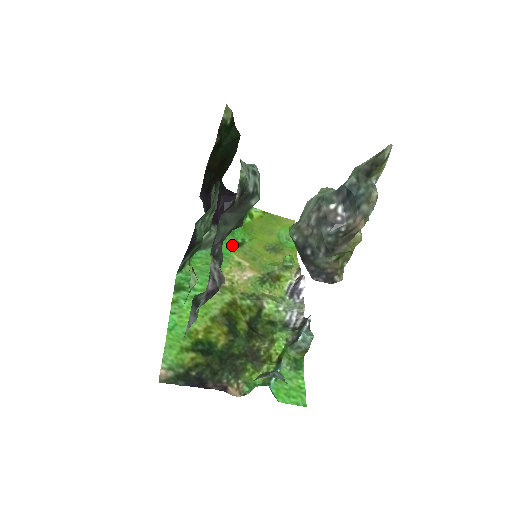
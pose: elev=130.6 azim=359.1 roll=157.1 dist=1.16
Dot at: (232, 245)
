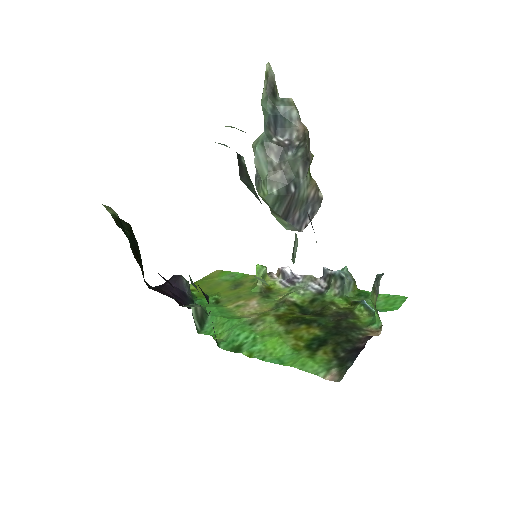
Dot at: (215, 305)
